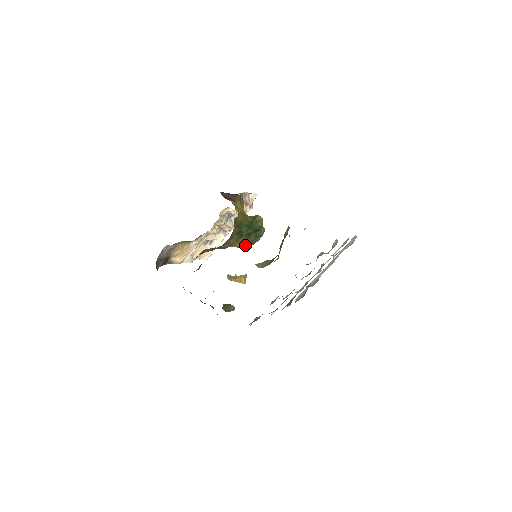
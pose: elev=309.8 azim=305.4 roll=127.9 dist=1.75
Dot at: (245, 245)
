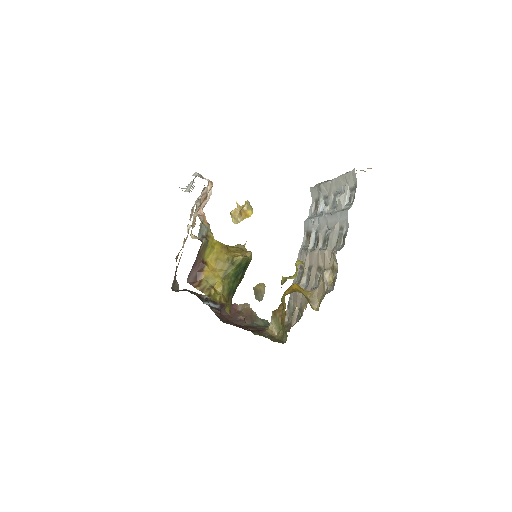
Dot at: occluded
